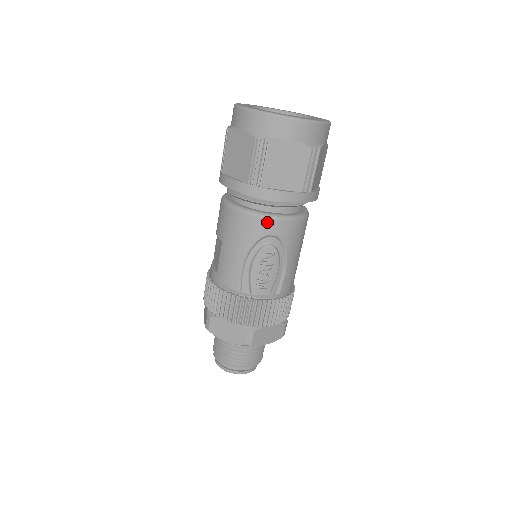
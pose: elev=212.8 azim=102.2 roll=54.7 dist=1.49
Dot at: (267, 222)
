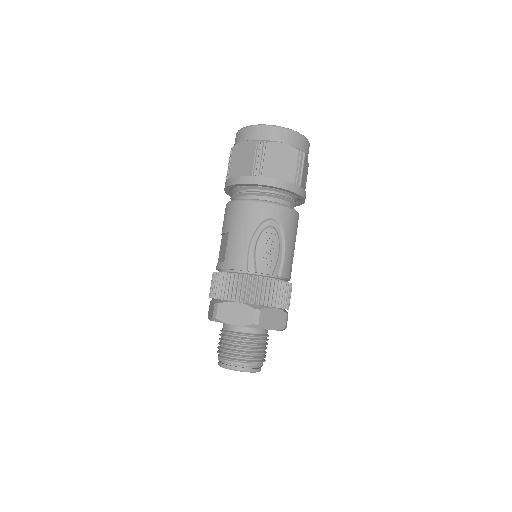
Dot at: (268, 206)
